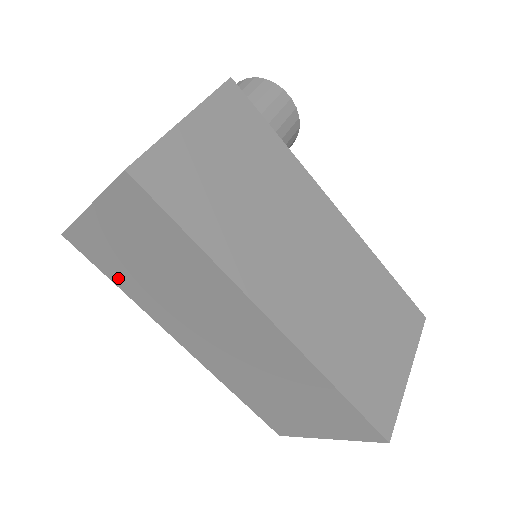
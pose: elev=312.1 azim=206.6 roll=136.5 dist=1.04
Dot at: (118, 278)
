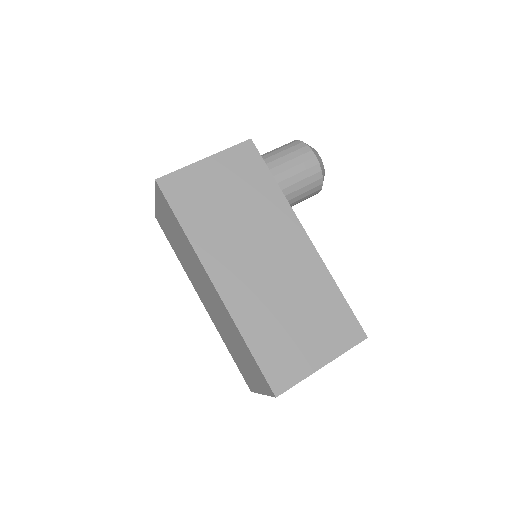
Dot at: (174, 247)
